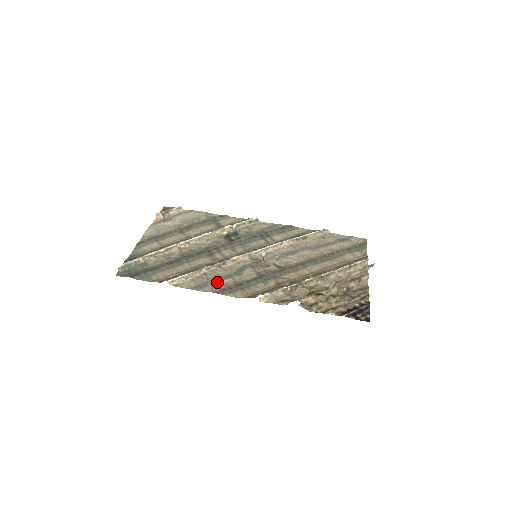
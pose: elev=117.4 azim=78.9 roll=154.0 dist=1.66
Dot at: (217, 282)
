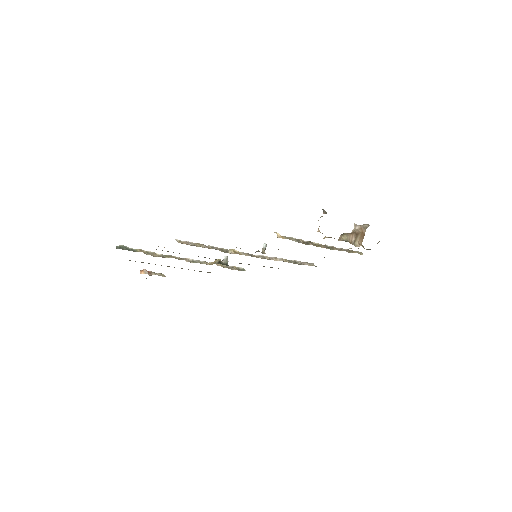
Dot at: occluded
